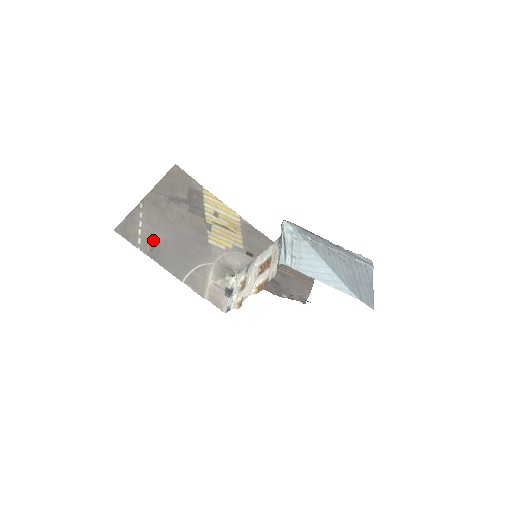
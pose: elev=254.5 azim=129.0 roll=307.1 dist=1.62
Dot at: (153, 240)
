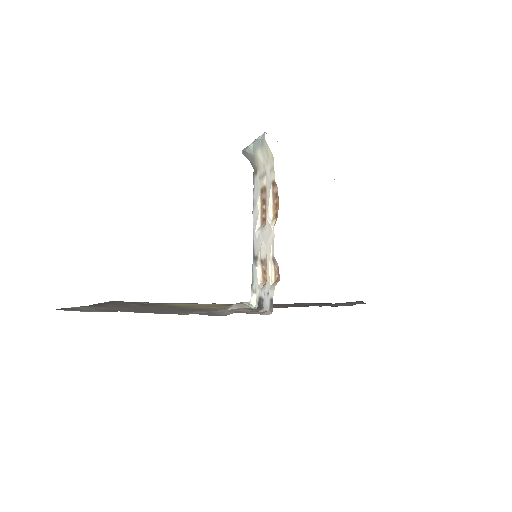
Dot at: (113, 310)
